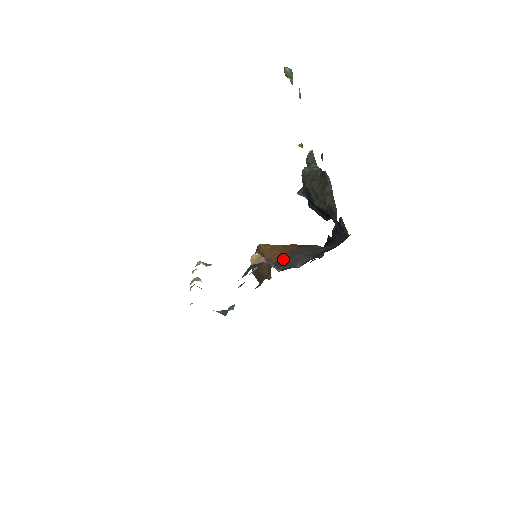
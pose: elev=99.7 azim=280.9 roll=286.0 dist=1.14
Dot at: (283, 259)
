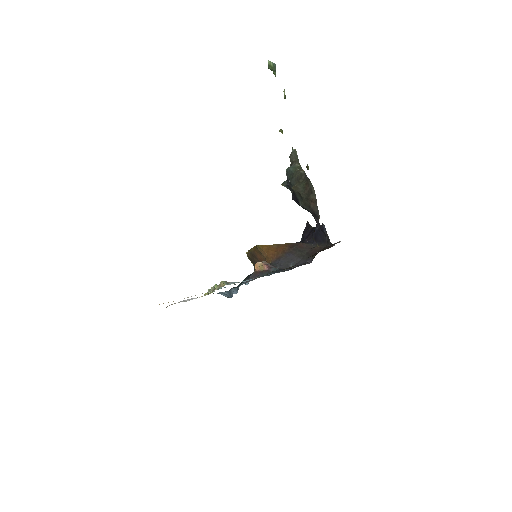
Dot at: (278, 259)
